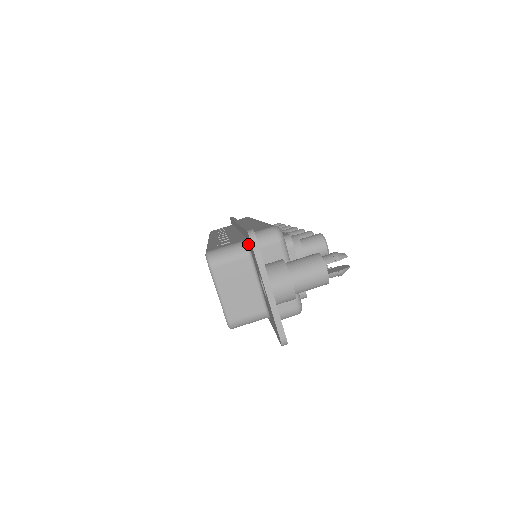
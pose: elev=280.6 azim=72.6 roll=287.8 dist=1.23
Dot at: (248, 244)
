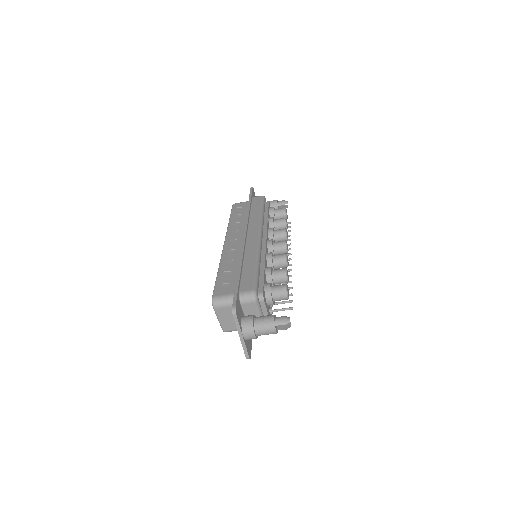
Dot at: occluded
